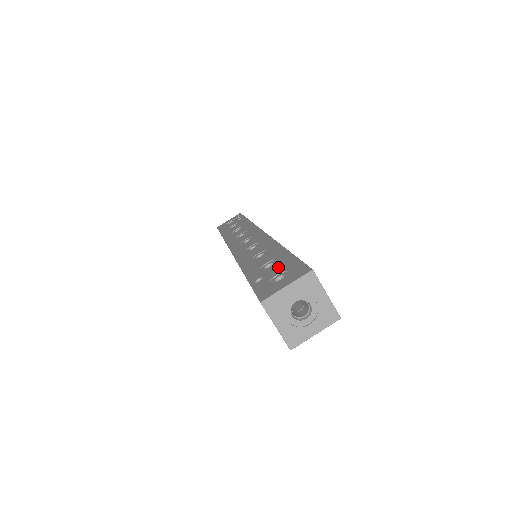
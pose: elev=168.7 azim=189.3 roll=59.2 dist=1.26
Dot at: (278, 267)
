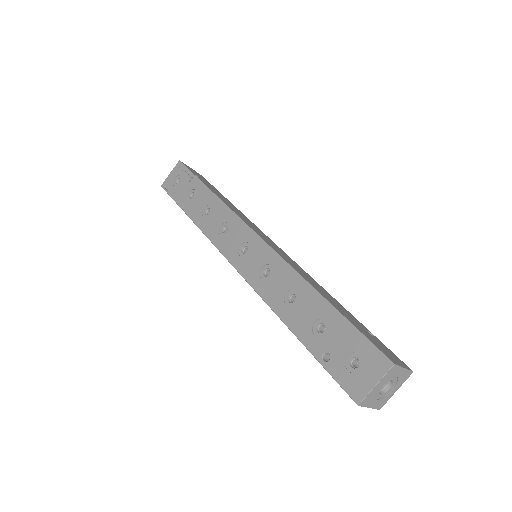
Dot at: (340, 340)
